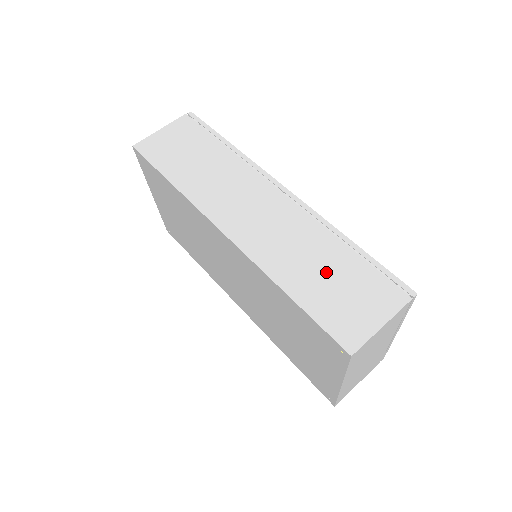
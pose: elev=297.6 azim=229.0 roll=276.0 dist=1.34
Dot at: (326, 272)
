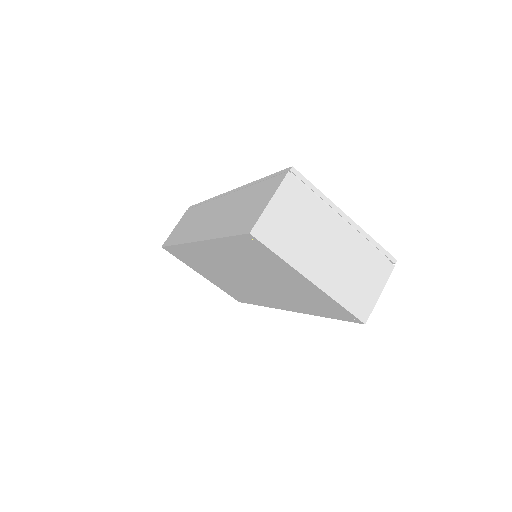
Dot at: (242, 207)
